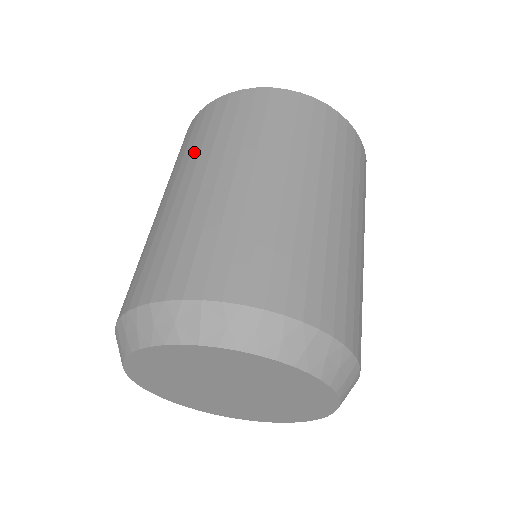
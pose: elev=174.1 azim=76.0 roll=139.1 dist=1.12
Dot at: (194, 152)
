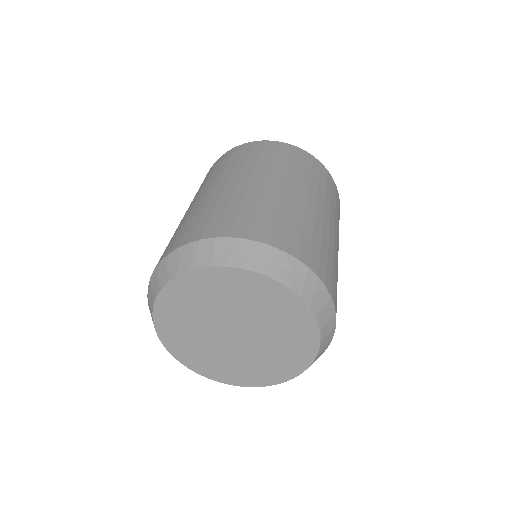
Dot at: (210, 178)
